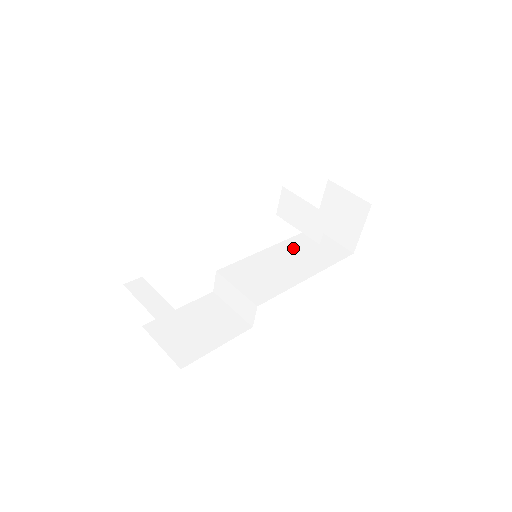
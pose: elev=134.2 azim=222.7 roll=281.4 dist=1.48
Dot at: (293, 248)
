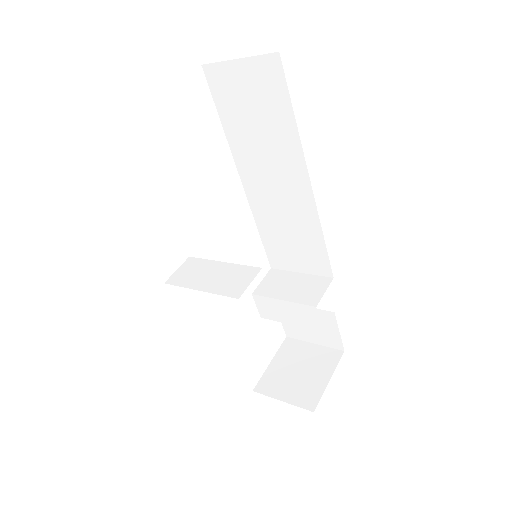
Dot at: occluded
